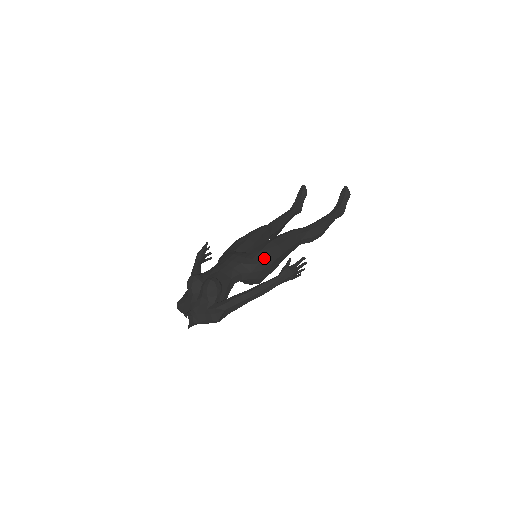
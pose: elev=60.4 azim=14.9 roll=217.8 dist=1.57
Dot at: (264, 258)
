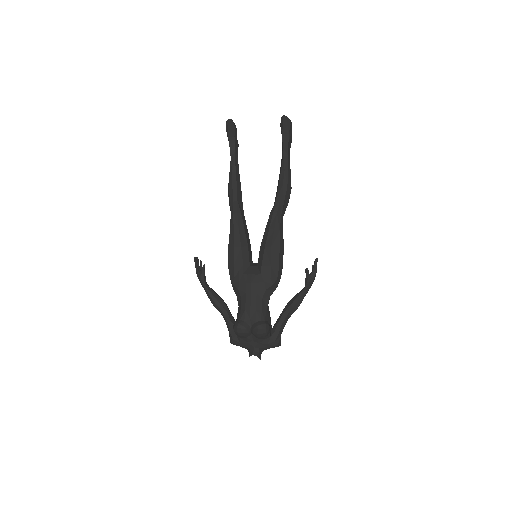
Dot at: (278, 271)
